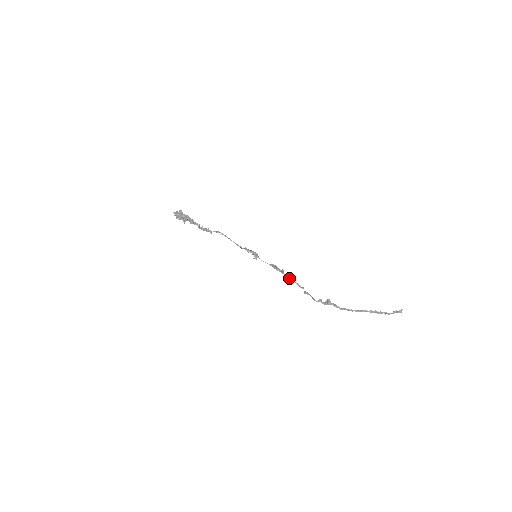
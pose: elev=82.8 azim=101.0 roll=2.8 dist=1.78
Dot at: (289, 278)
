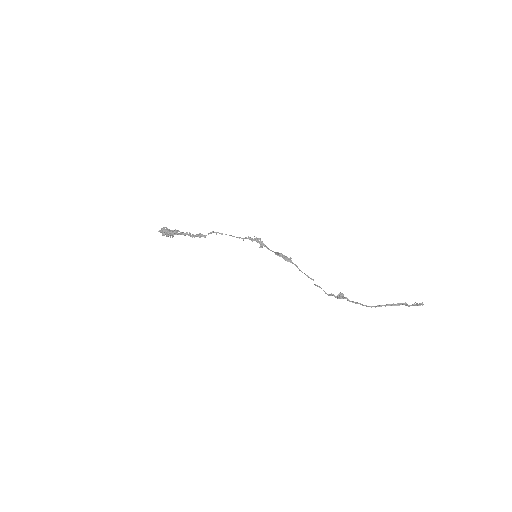
Dot at: occluded
